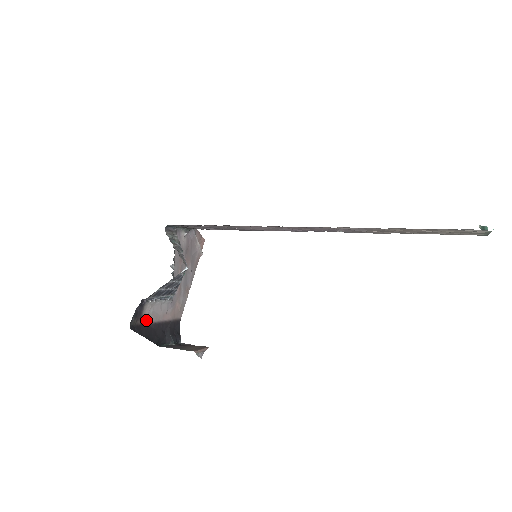
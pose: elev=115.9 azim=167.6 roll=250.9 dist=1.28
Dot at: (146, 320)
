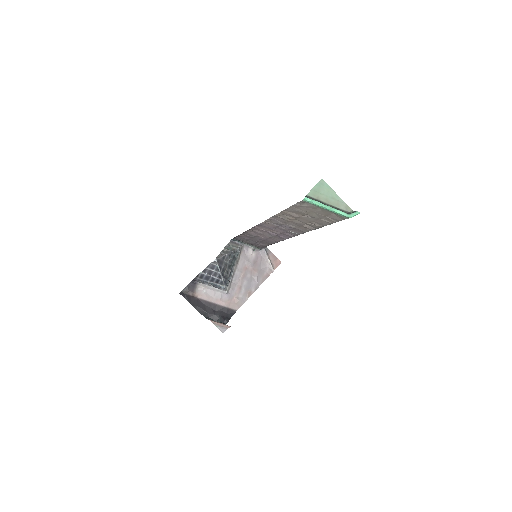
Dot at: (198, 295)
